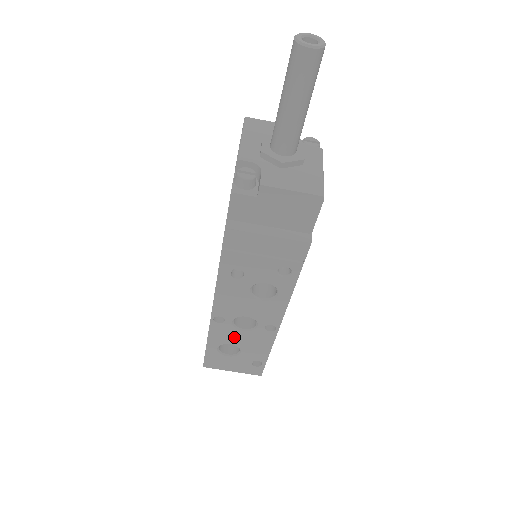
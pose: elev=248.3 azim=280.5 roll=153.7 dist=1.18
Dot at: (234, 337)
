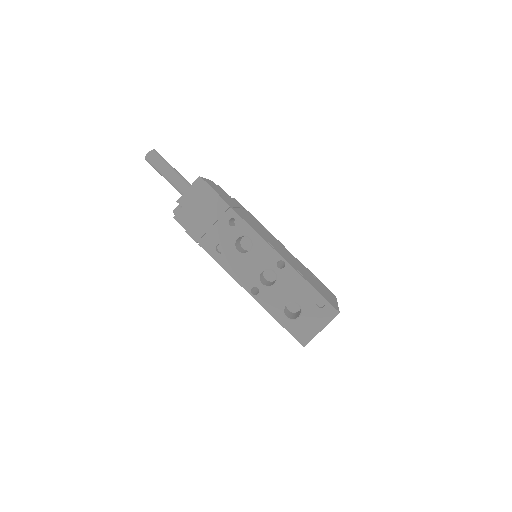
Dot at: (279, 296)
